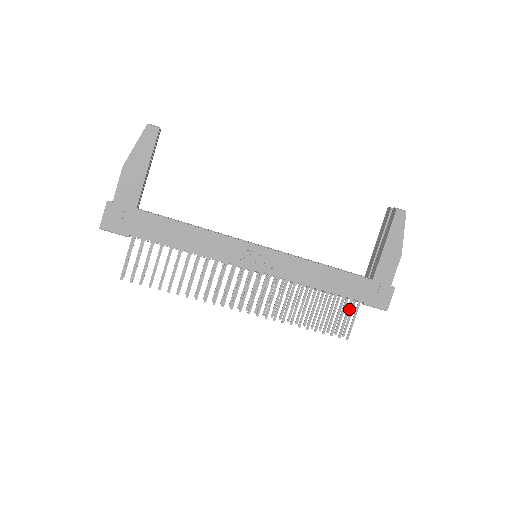
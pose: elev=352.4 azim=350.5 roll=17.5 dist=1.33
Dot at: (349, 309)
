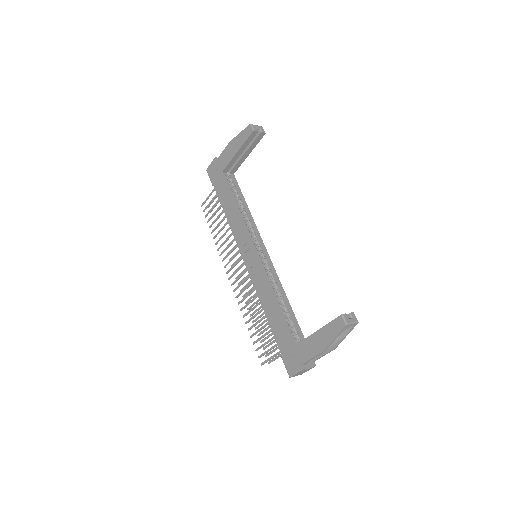
Dot at: (274, 347)
